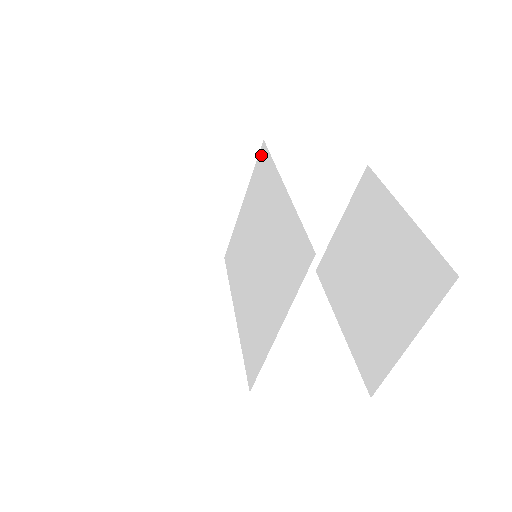
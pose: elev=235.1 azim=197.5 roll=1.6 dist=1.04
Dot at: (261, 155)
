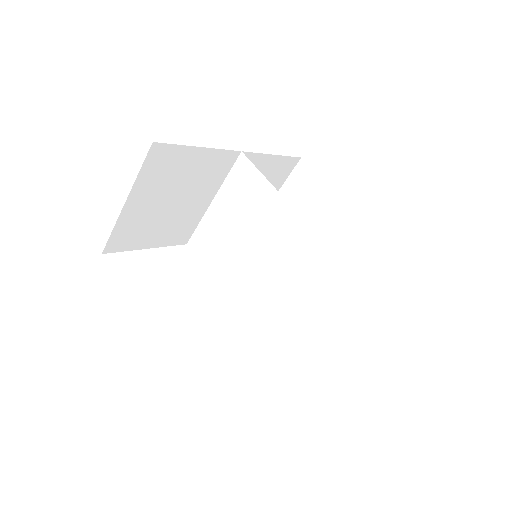
Dot at: (240, 165)
